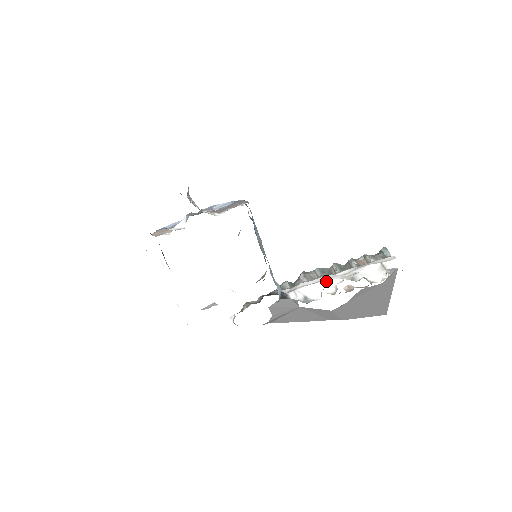
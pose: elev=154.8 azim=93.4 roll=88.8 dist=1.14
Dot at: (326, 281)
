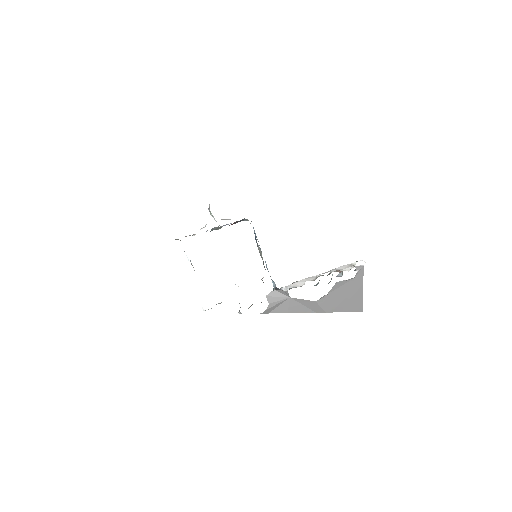
Dot at: (310, 277)
